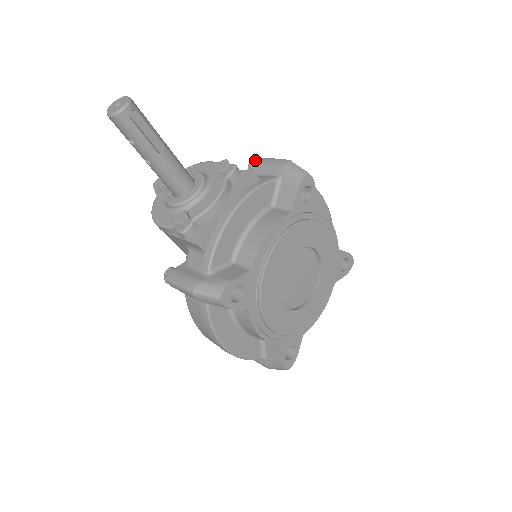
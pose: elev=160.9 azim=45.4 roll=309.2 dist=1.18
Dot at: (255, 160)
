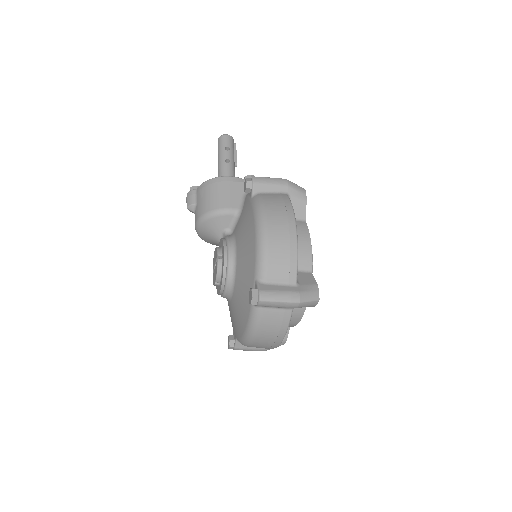
Dot at: occluded
